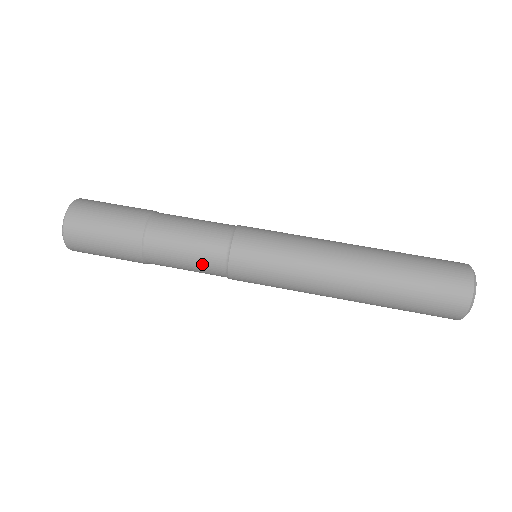
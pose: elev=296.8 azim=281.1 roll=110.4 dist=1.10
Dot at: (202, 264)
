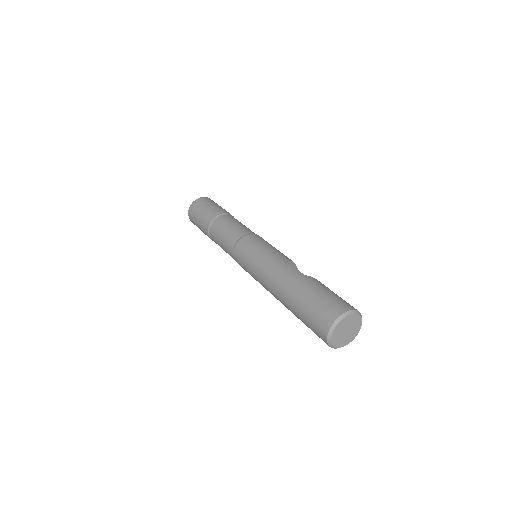
Dot at: occluded
